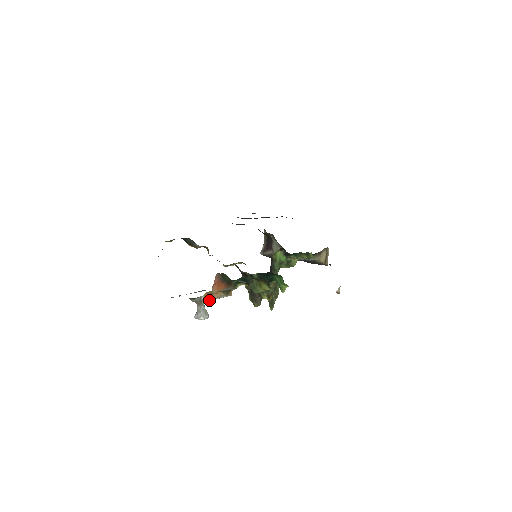
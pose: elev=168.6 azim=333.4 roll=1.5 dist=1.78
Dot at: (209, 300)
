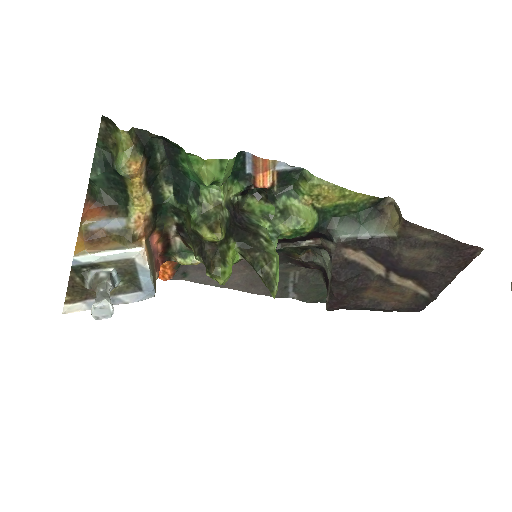
Dot at: (90, 253)
